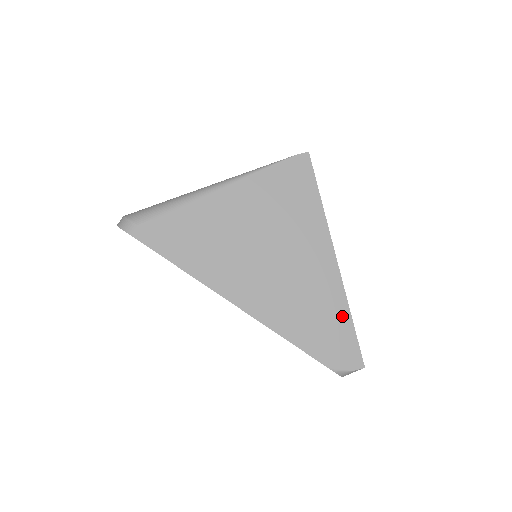
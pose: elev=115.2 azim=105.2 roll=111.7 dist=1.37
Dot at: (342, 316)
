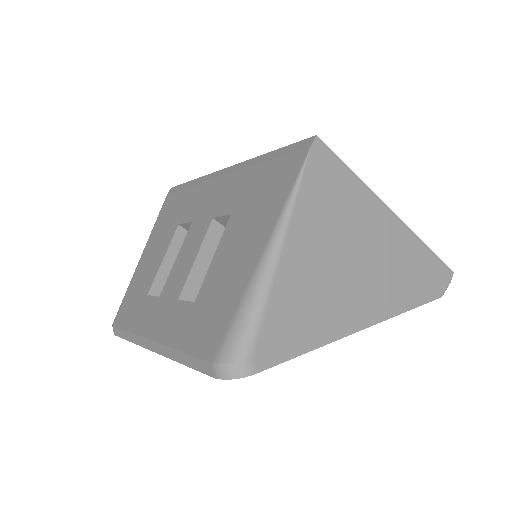
Dot at: (423, 253)
